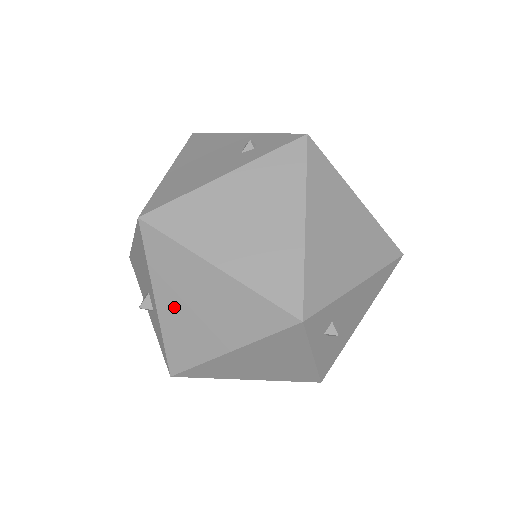
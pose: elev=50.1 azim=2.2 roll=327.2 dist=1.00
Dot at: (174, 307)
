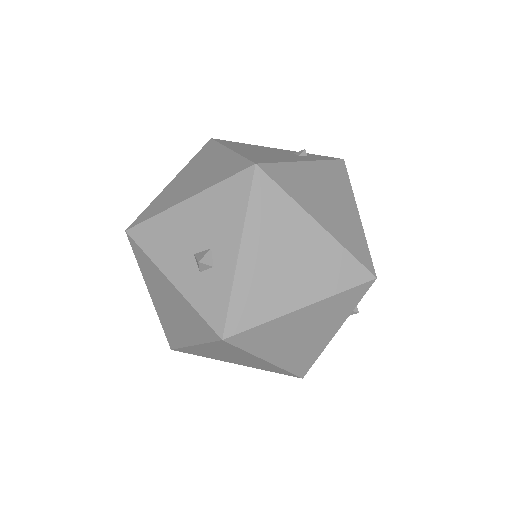
Dot at: (260, 258)
